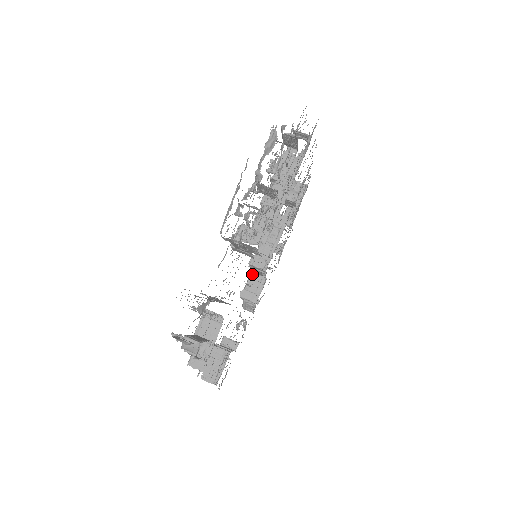
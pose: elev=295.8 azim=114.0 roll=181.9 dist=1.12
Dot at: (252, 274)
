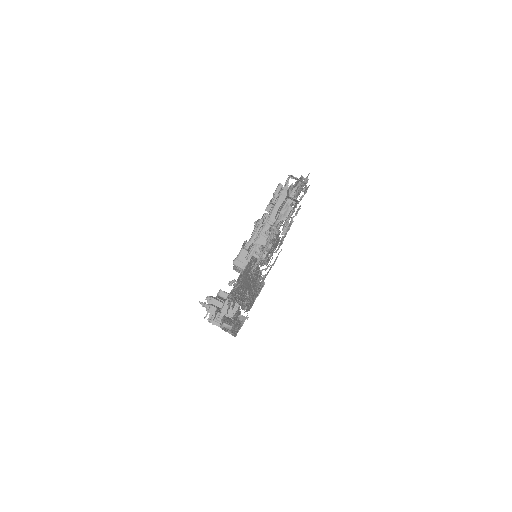
Dot at: (243, 249)
